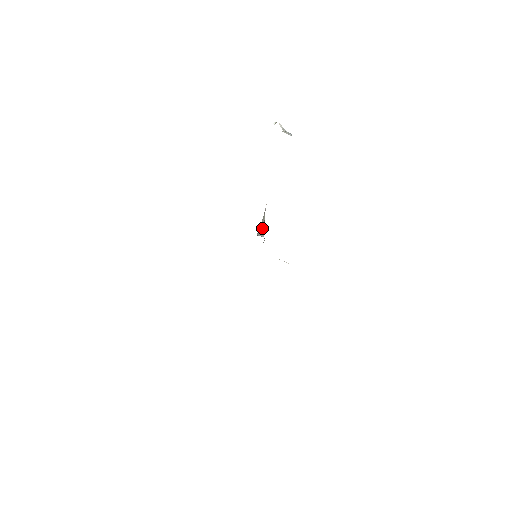
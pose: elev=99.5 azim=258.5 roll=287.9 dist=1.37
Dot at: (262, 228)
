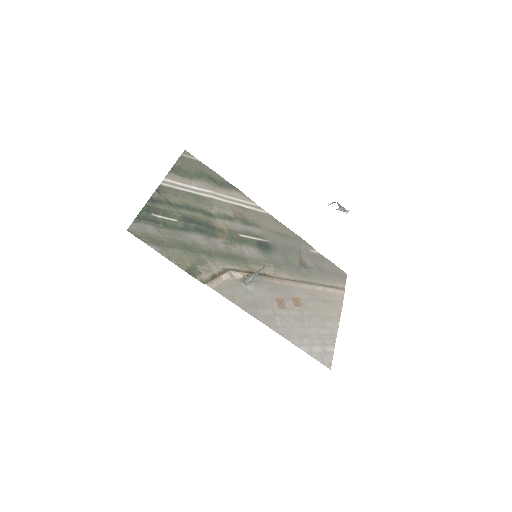
Dot at: (253, 277)
